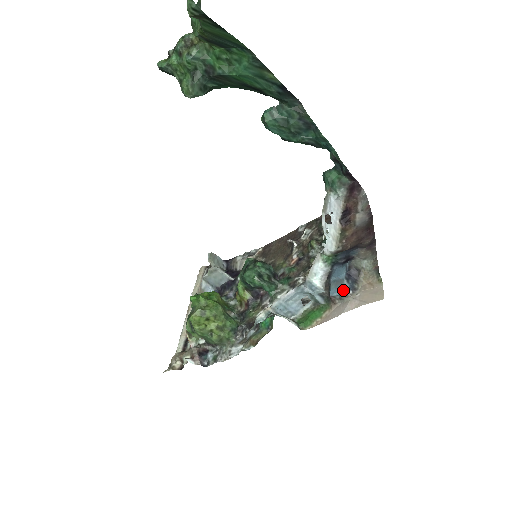
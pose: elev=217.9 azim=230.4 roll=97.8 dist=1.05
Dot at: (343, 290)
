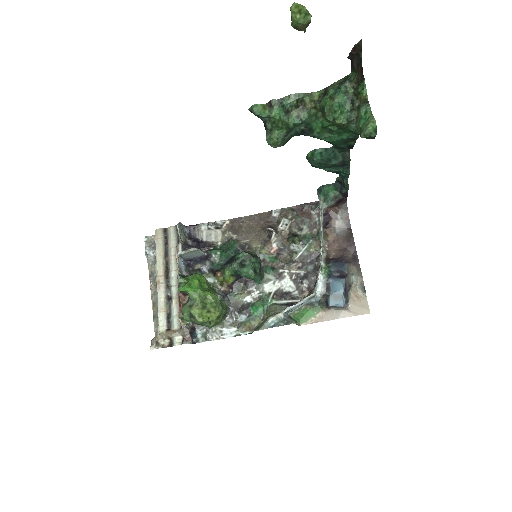
Dot at: (341, 304)
